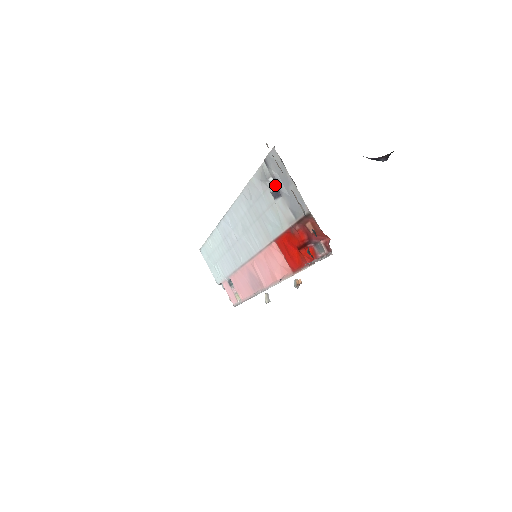
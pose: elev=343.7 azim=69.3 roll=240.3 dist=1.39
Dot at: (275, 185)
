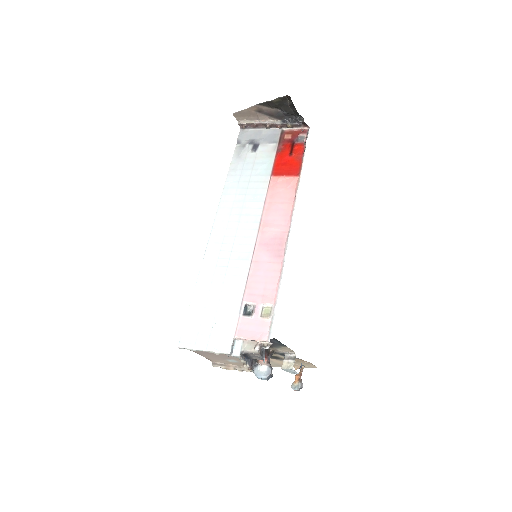
Dot at: (252, 145)
